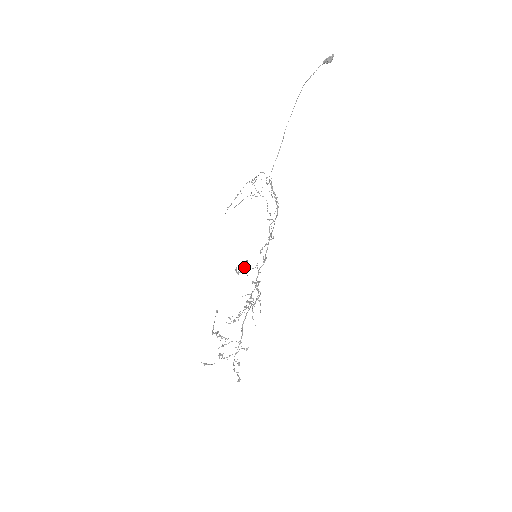
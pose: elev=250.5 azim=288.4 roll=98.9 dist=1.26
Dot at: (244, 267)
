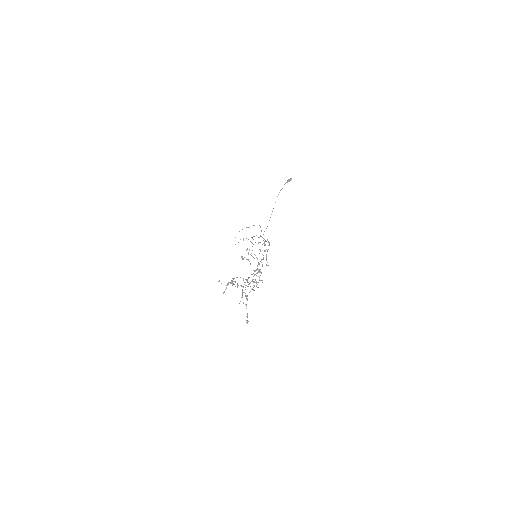
Dot at: (248, 253)
